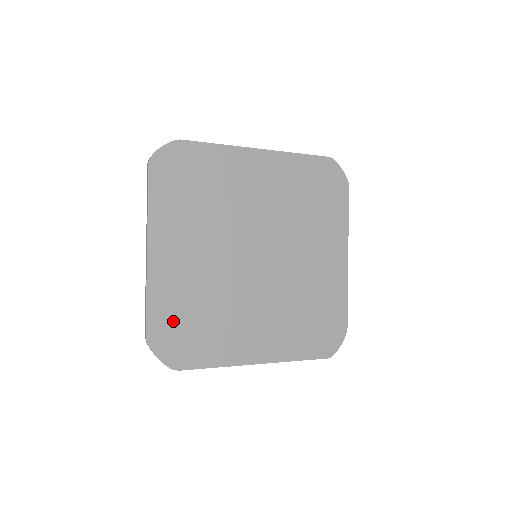
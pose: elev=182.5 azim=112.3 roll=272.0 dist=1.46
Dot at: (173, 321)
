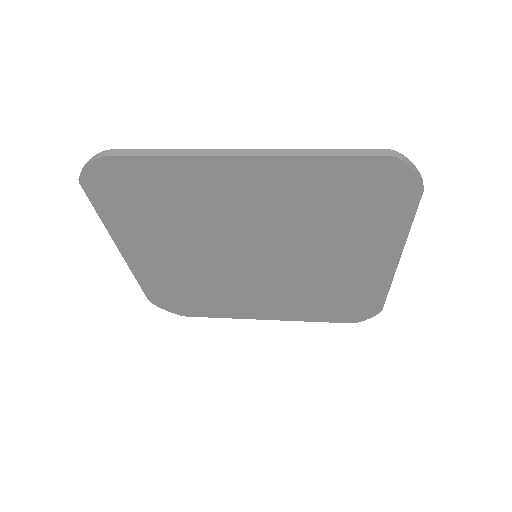
Dot at: (170, 294)
